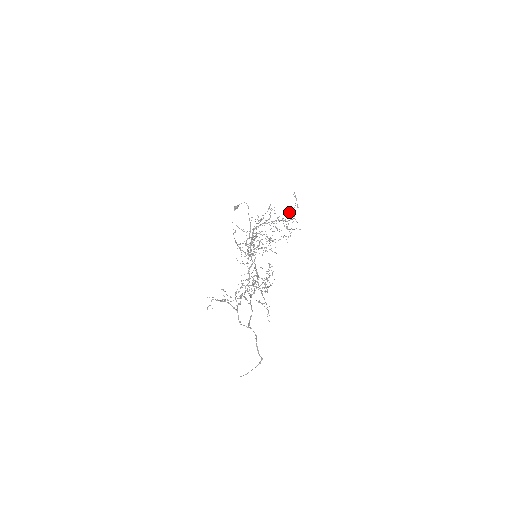
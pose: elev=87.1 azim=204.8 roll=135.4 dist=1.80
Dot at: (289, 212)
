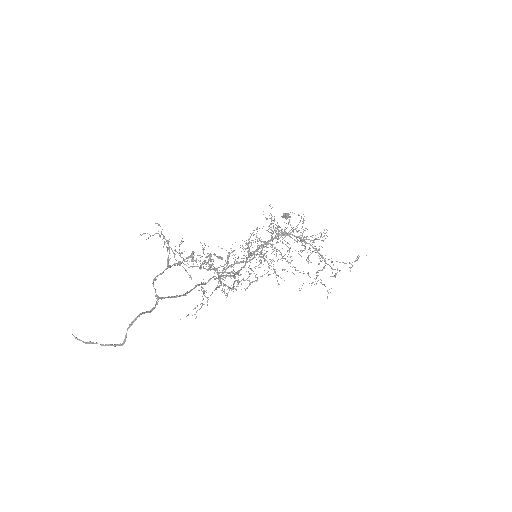
Dot at: occluded
